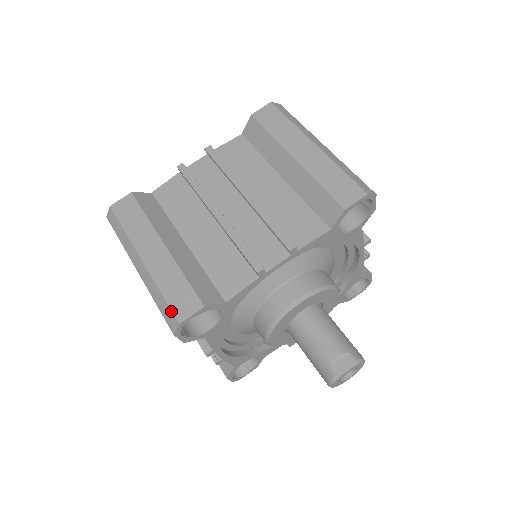
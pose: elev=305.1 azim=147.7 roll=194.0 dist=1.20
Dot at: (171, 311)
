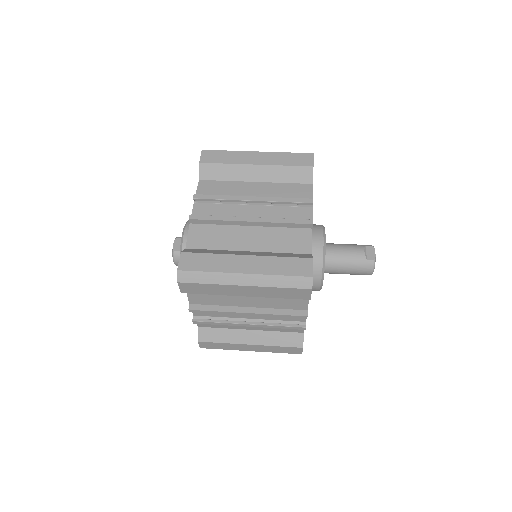
Dot at: (300, 277)
